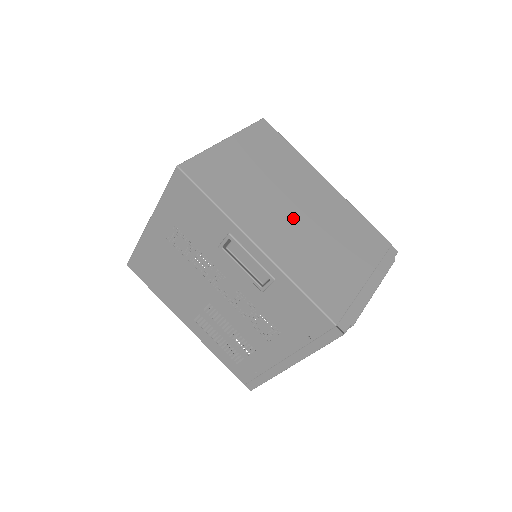
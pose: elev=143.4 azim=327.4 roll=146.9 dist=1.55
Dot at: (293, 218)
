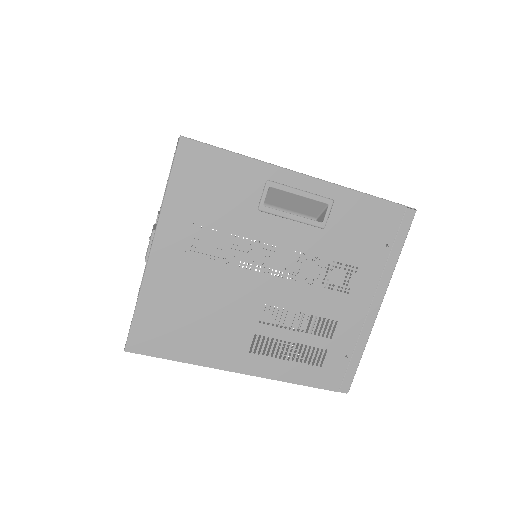
Dot at: occluded
